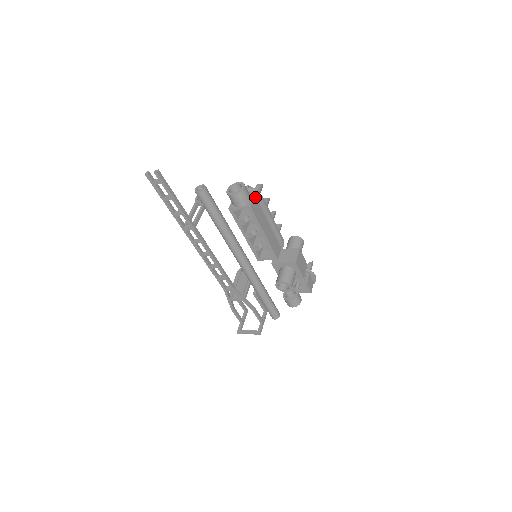
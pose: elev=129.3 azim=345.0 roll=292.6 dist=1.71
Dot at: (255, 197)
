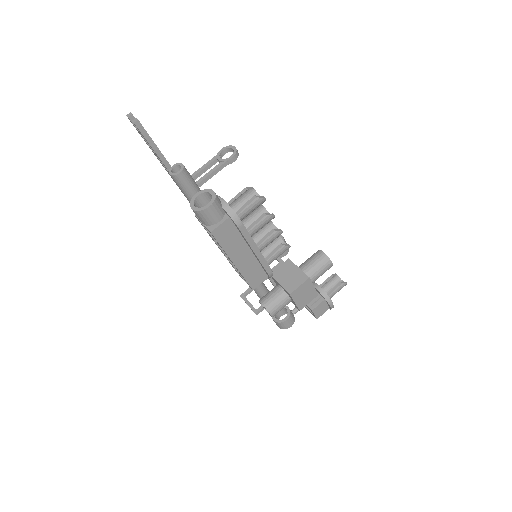
Dot at: (229, 220)
